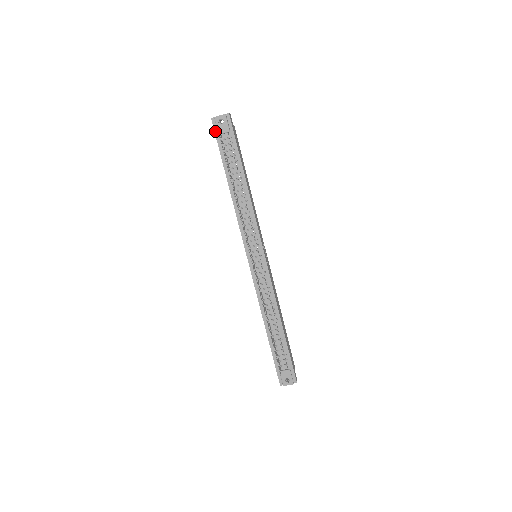
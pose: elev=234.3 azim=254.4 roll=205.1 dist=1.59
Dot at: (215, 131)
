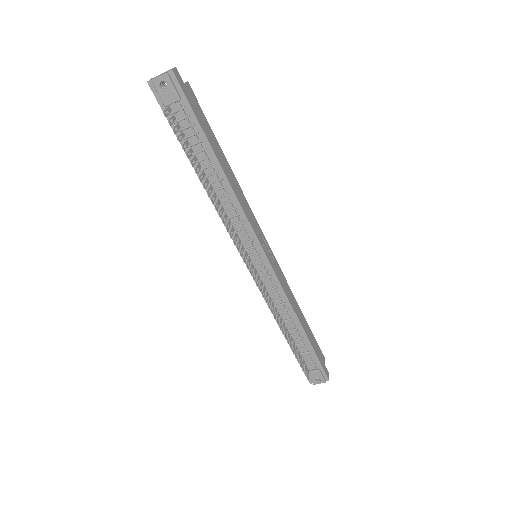
Dot at: (158, 101)
